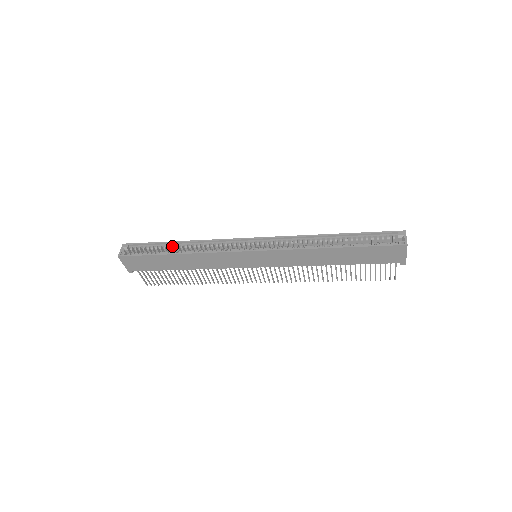
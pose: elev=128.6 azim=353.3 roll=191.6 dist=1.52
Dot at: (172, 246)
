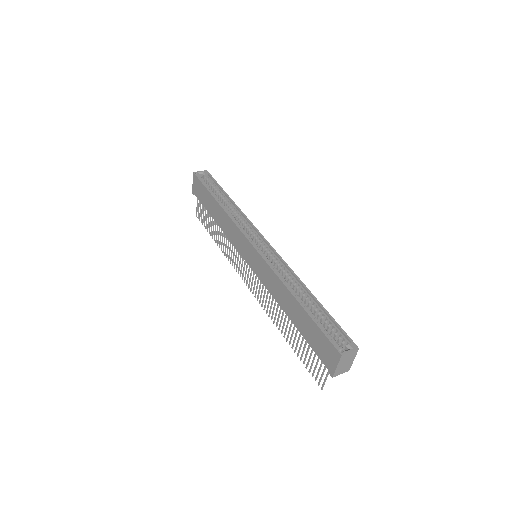
Dot at: (224, 197)
